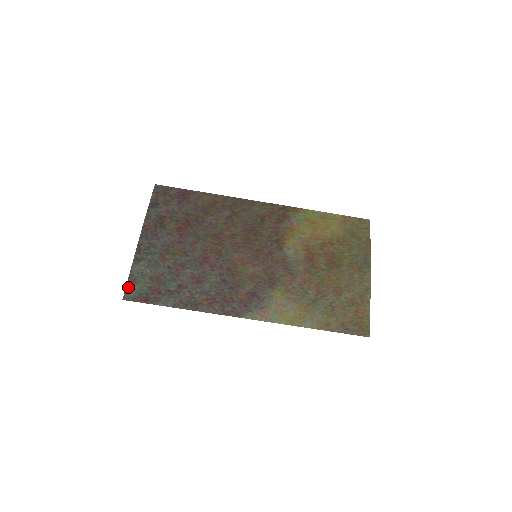
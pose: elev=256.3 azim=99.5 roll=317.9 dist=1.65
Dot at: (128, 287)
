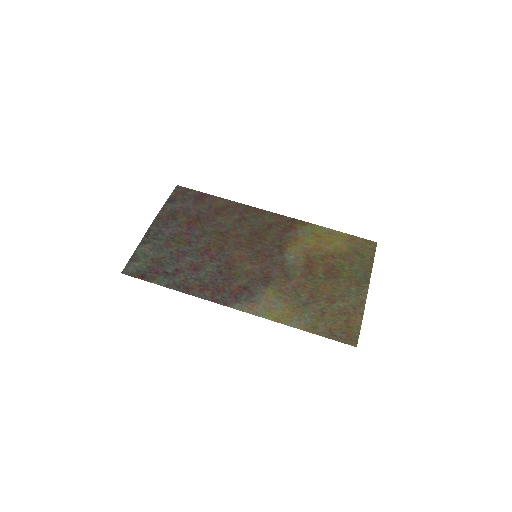
Dot at: (129, 263)
